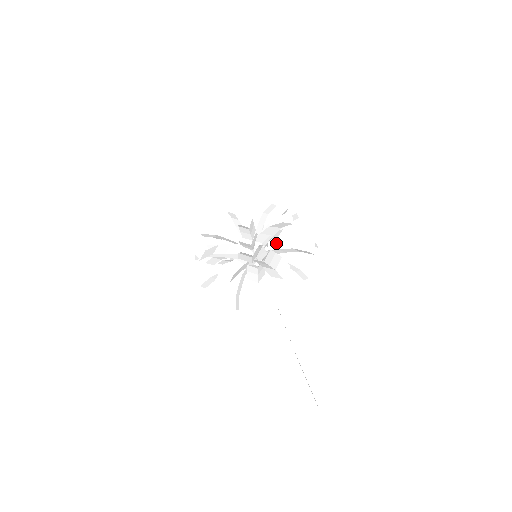
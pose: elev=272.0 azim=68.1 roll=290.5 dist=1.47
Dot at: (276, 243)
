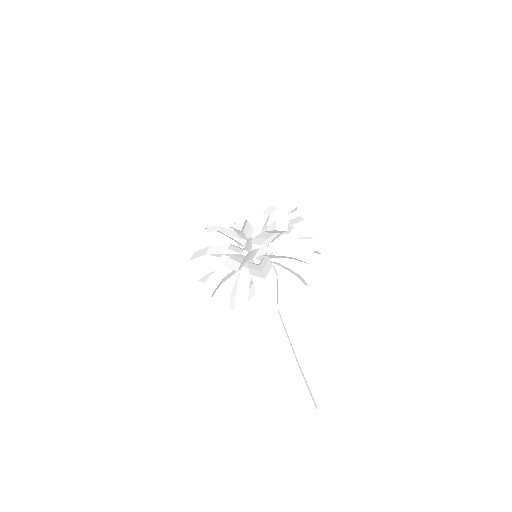
Dot at: (276, 246)
